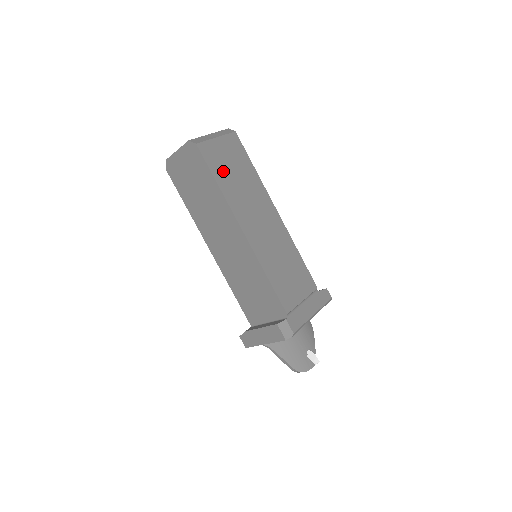
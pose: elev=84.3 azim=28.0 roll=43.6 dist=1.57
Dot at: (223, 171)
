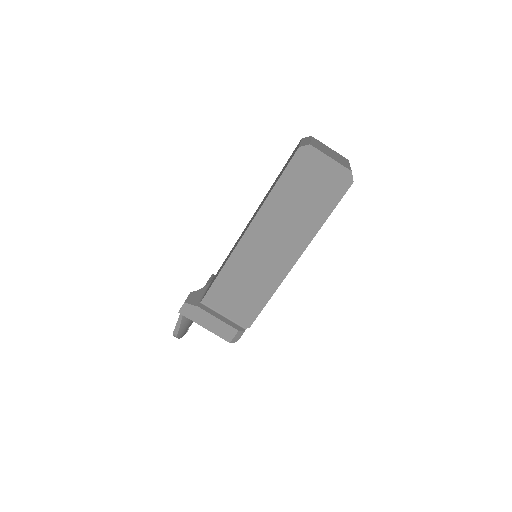
Dot at: occluded
